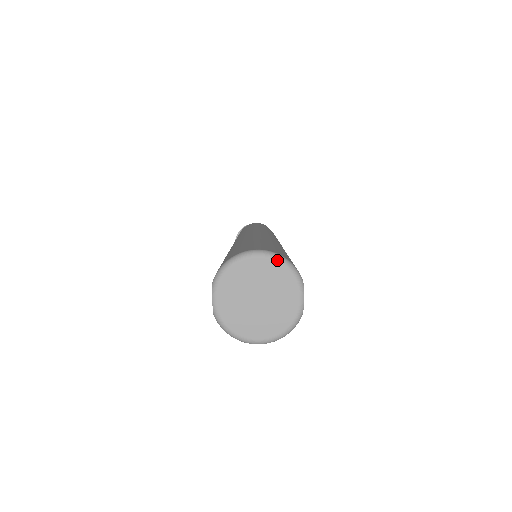
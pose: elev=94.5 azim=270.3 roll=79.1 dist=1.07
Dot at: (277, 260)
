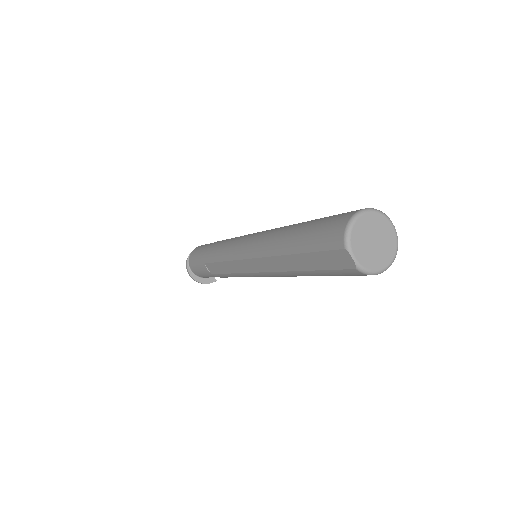
Dot at: (370, 211)
